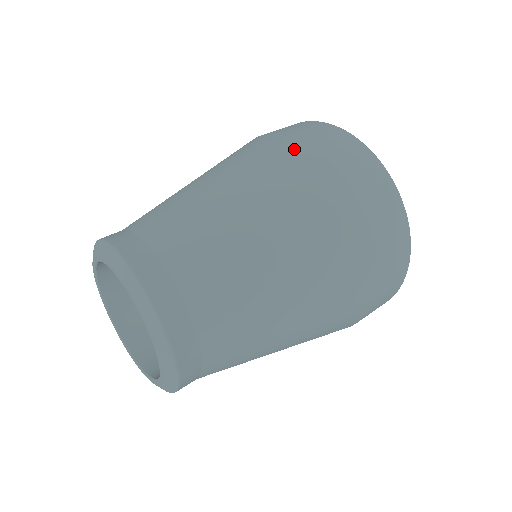
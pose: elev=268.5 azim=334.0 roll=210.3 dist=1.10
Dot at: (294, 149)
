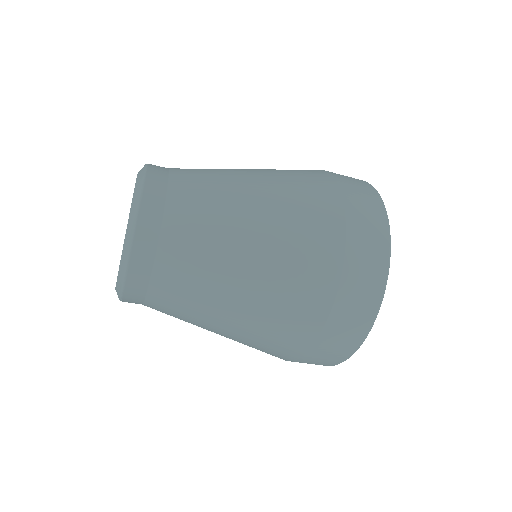
Dot at: occluded
